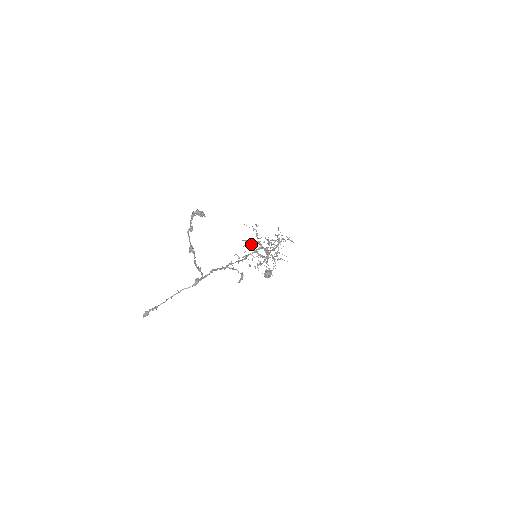
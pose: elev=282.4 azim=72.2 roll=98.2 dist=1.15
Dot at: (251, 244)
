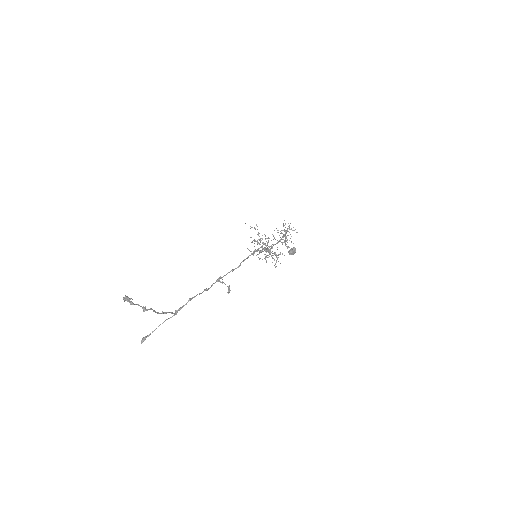
Dot at: (256, 241)
